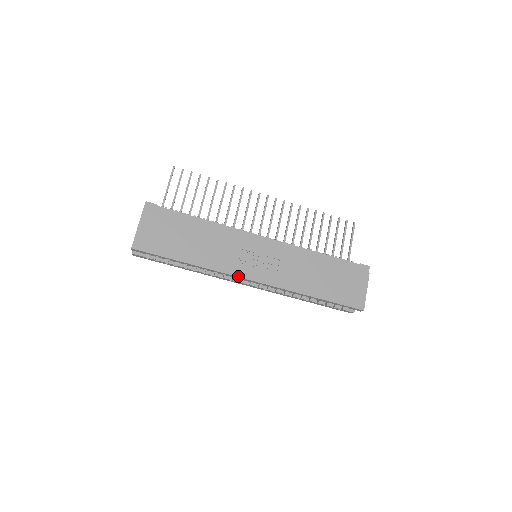
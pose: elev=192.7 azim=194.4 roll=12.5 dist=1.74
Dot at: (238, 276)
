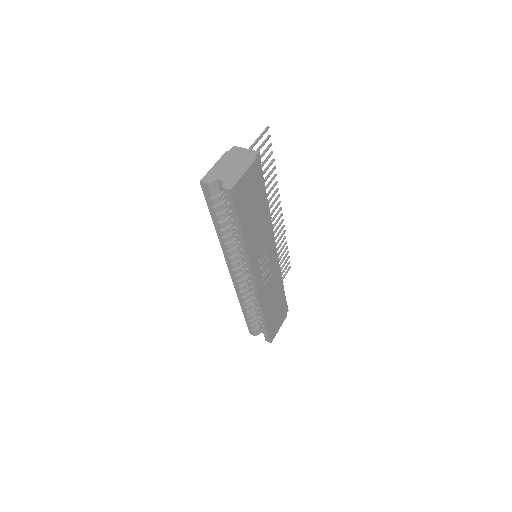
Dot at: (253, 272)
